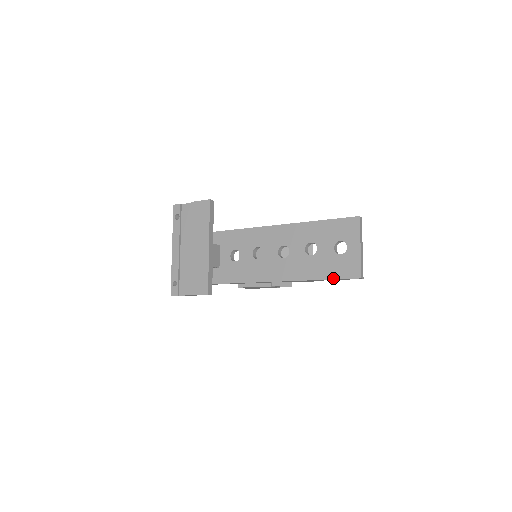
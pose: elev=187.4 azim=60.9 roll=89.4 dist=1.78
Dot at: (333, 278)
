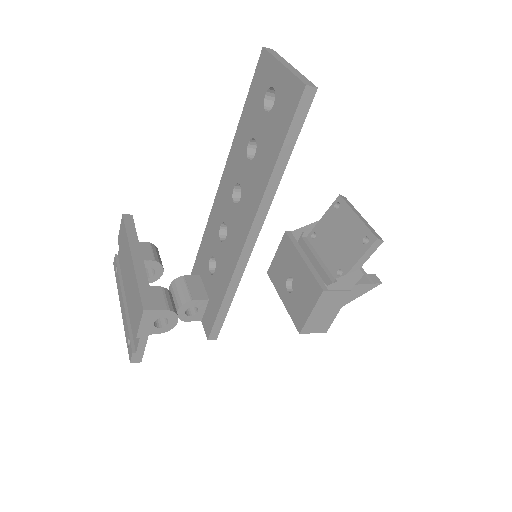
Dot at: (284, 137)
